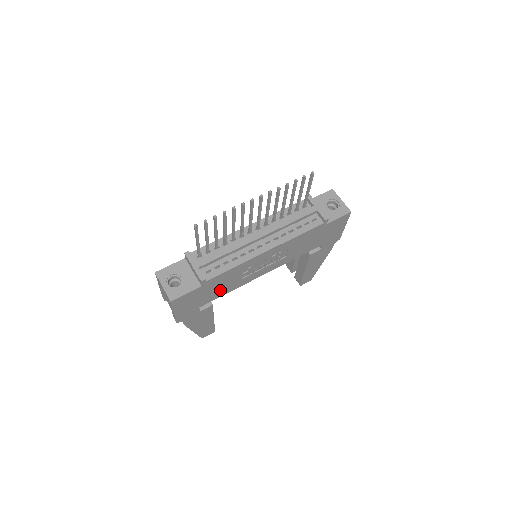
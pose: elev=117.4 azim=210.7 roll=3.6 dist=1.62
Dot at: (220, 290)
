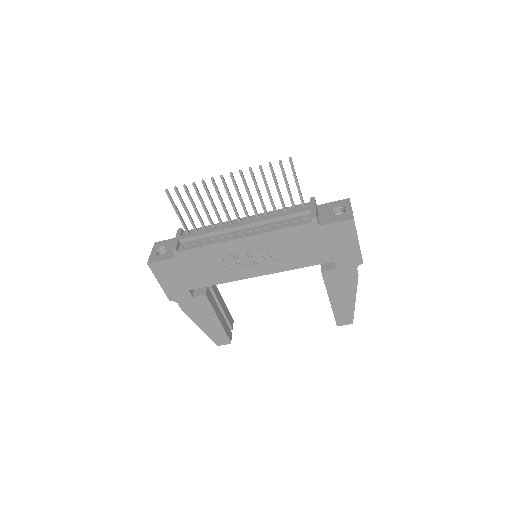
Dot at: (205, 275)
